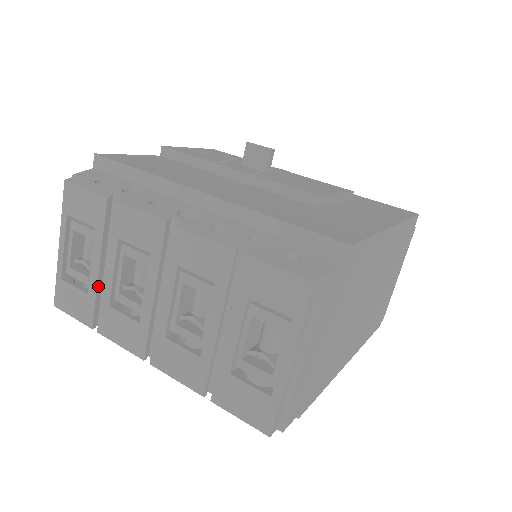
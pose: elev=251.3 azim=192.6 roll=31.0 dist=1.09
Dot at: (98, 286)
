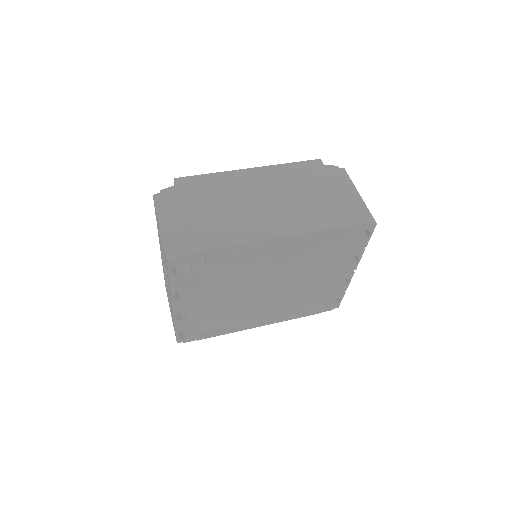
Dot at: occluded
